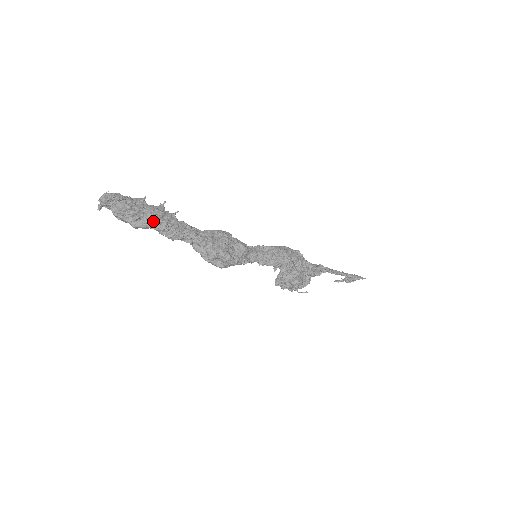
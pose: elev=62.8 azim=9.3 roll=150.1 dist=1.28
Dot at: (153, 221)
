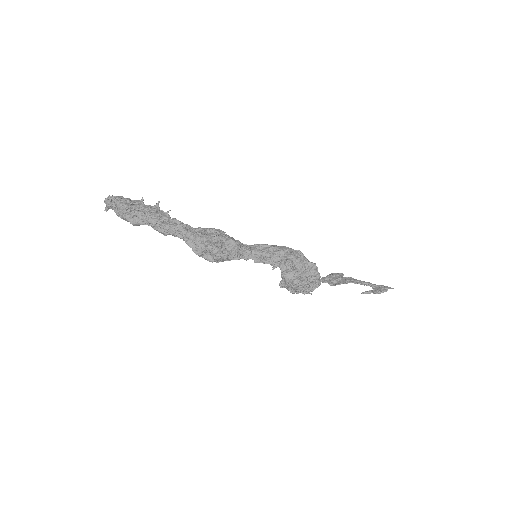
Dot at: (146, 217)
